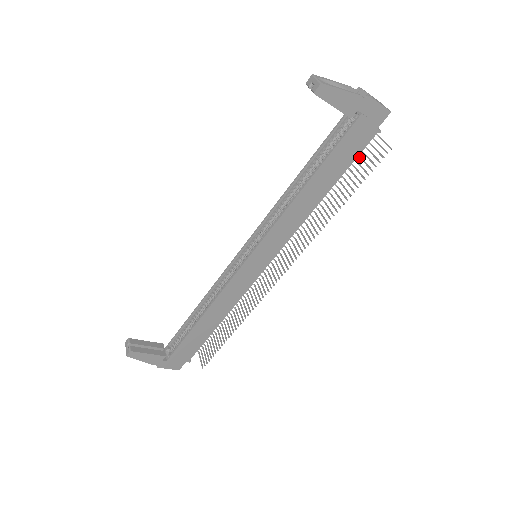
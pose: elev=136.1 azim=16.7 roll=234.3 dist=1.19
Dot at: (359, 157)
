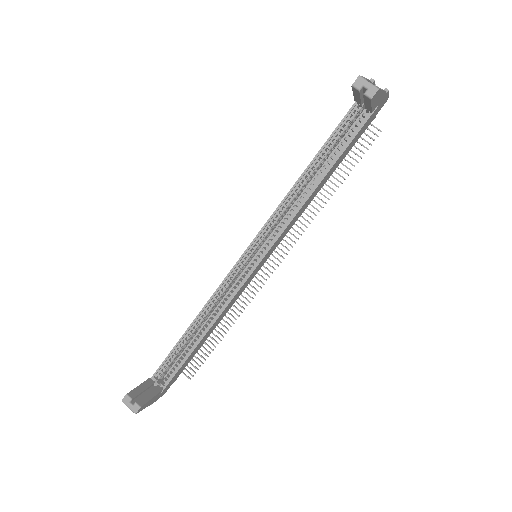
Dot at: occluded
